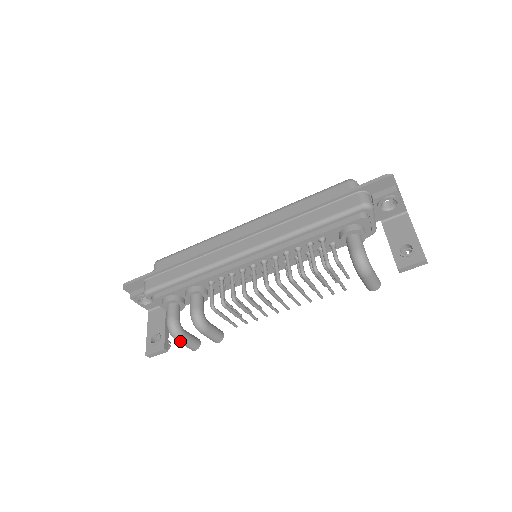
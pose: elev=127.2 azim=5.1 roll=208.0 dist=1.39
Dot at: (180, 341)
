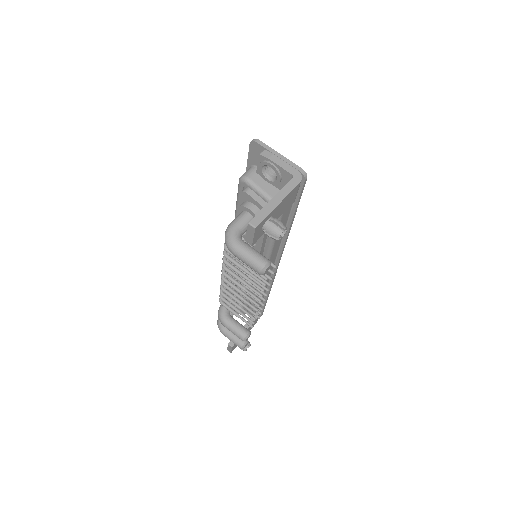
Dot at: (223, 334)
